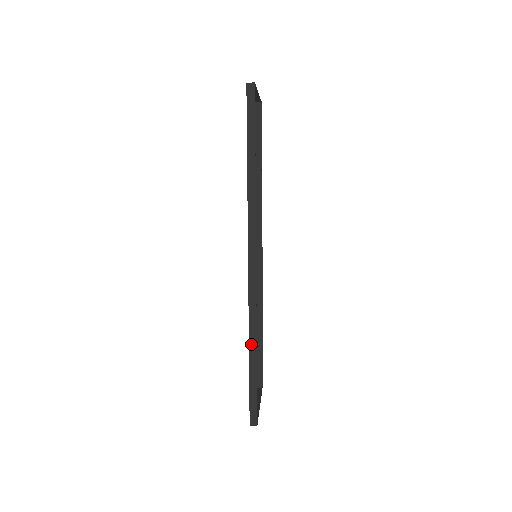
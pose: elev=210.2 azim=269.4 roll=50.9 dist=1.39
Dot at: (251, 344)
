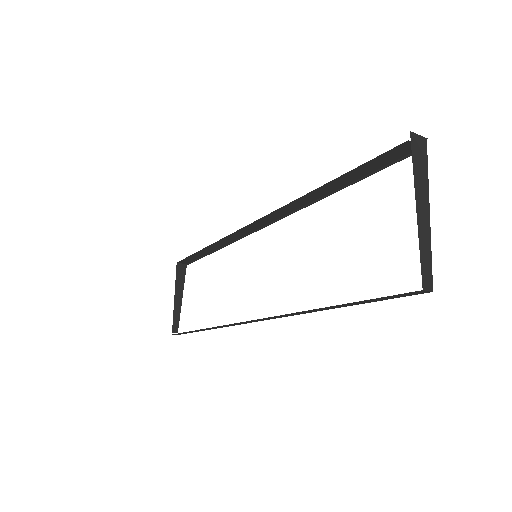
Dot at: (206, 329)
